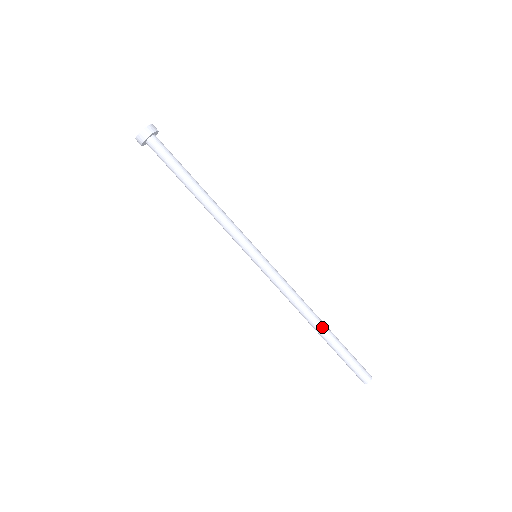
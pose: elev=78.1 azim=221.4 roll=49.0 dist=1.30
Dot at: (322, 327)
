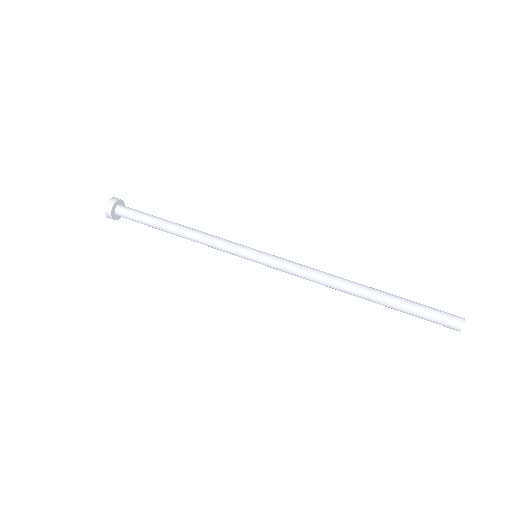
Dot at: (364, 290)
